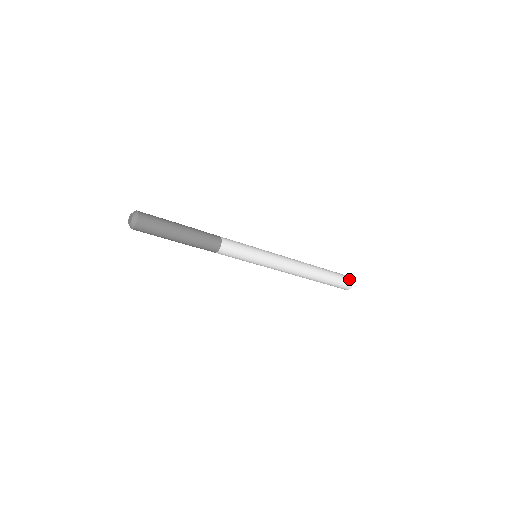
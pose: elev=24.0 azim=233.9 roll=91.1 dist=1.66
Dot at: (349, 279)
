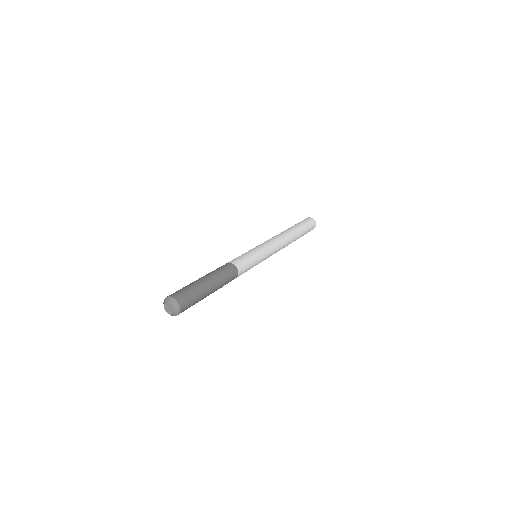
Dot at: (314, 227)
